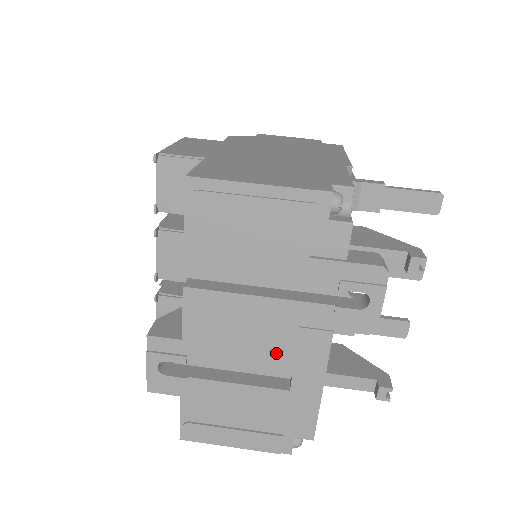
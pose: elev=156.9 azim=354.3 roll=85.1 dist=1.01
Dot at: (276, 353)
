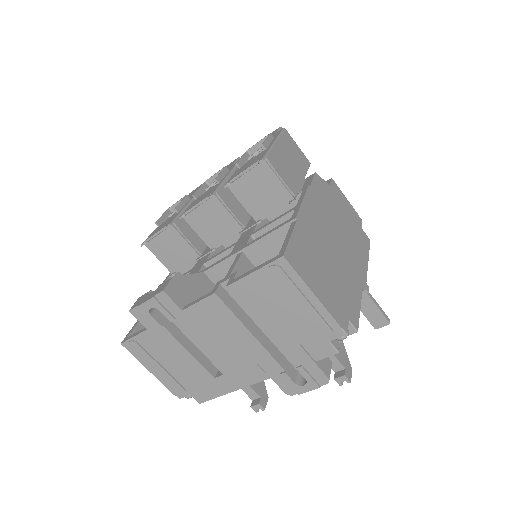
Dot at: (228, 360)
